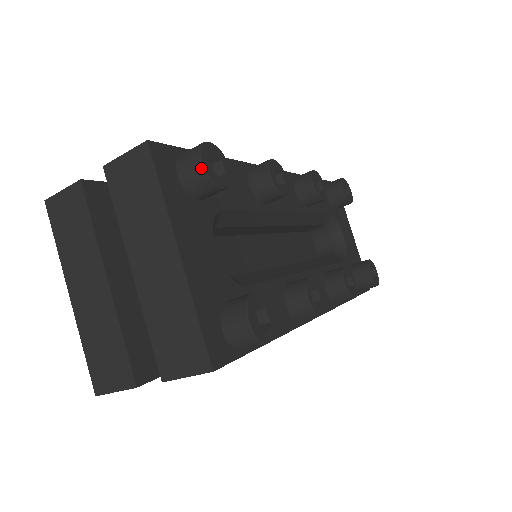
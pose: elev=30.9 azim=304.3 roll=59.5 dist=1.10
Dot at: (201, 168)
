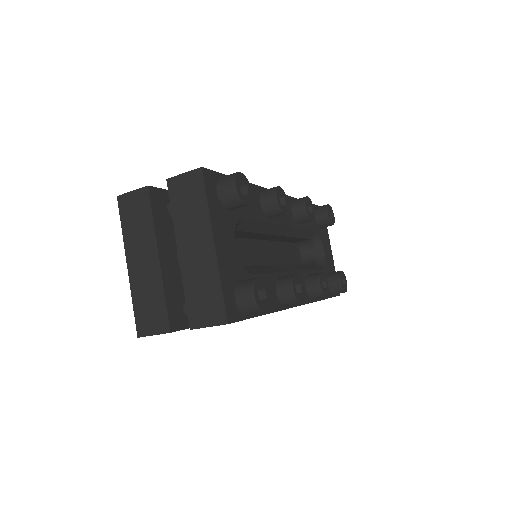
Dot at: (234, 190)
